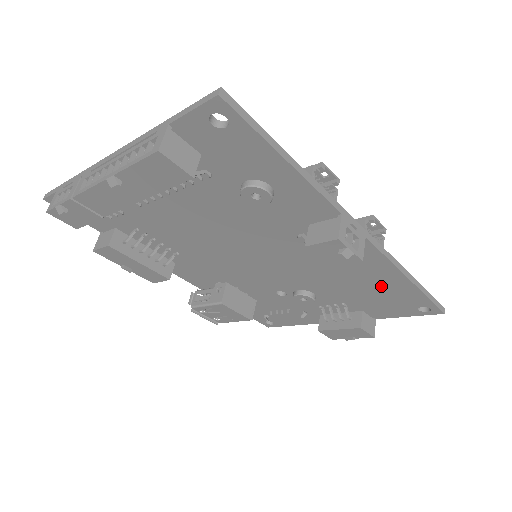
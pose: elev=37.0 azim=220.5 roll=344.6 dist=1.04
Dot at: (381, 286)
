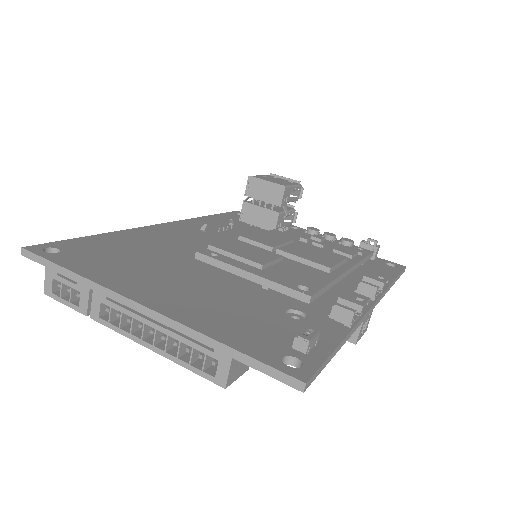
Dot at: occluded
